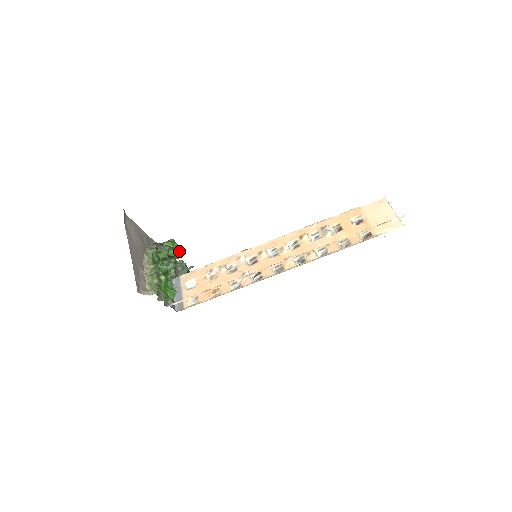
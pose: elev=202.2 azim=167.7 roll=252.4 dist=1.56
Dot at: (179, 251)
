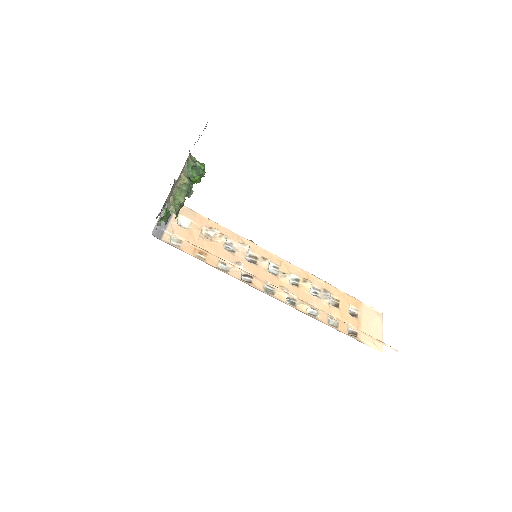
Dot at: (200, 181)
